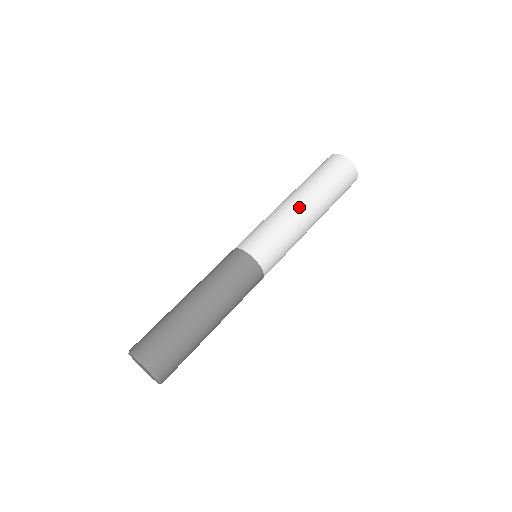
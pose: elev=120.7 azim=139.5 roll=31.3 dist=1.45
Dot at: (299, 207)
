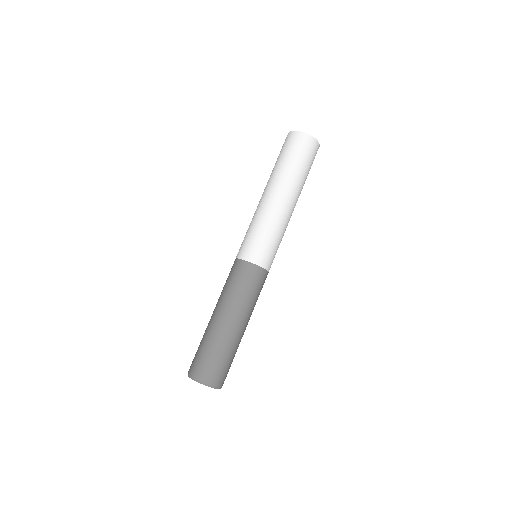
Dot at: (277, 201)
